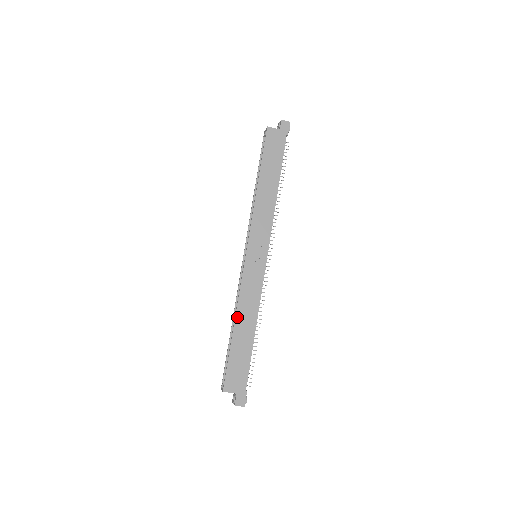
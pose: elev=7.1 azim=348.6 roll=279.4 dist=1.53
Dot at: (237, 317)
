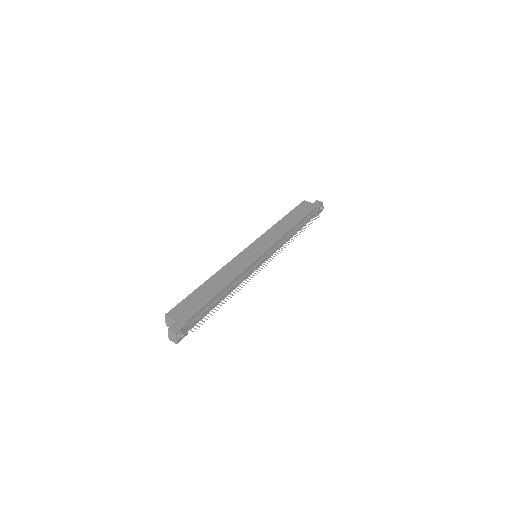
Dot at: (214, 276)
